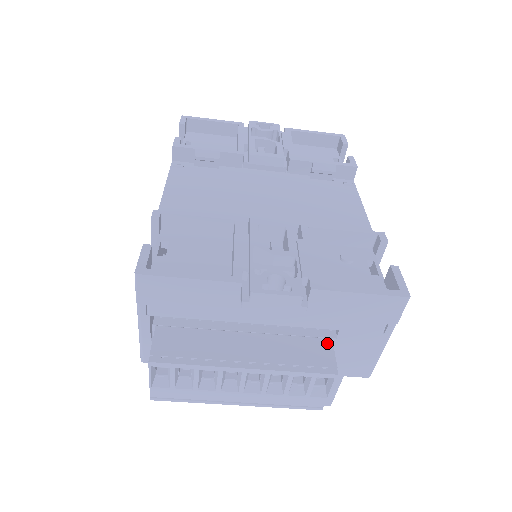
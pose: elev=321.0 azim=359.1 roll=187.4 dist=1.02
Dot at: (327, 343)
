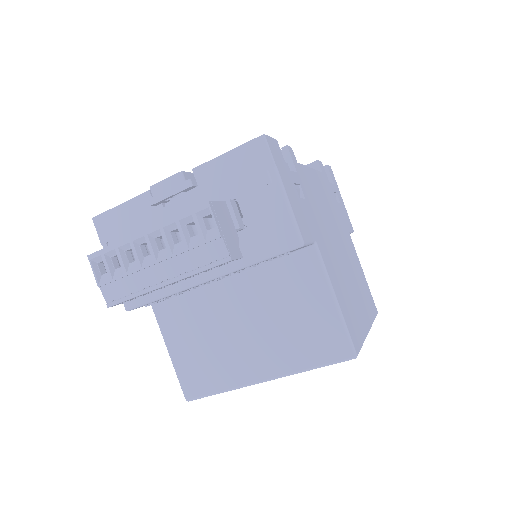
Dot at: occluded
